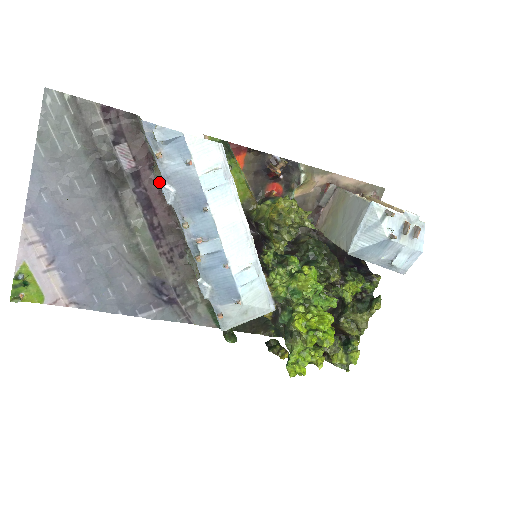
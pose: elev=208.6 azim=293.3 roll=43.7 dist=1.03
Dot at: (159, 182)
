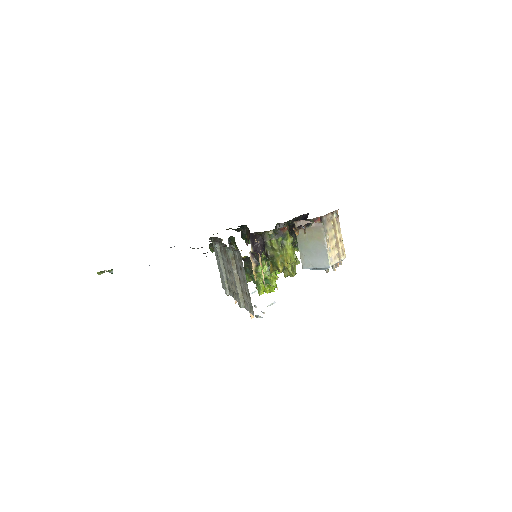
Dot at: occluded
